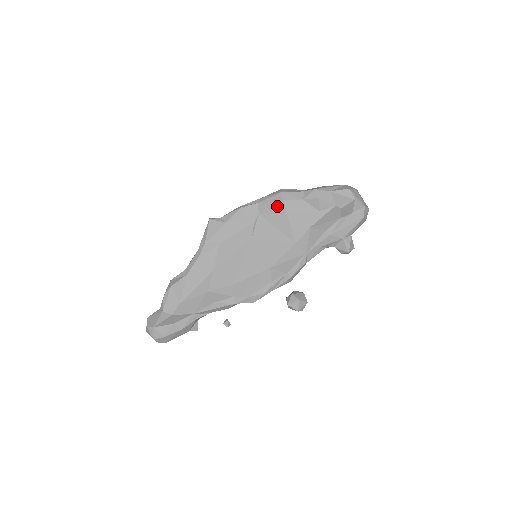
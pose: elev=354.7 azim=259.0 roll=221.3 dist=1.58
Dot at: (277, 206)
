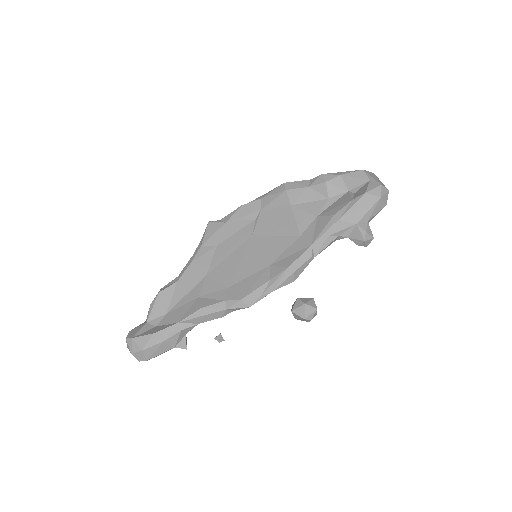
Dot at: (280, 197)
